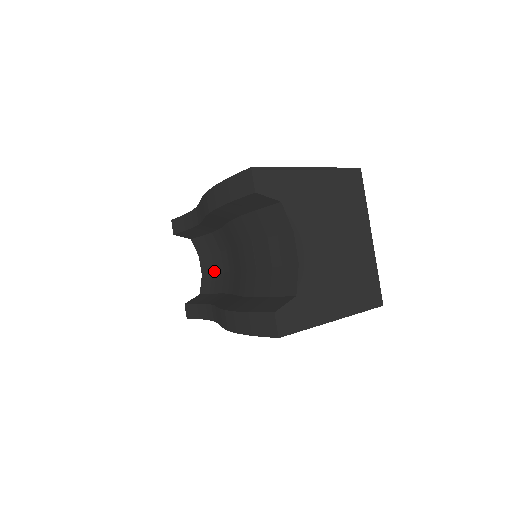
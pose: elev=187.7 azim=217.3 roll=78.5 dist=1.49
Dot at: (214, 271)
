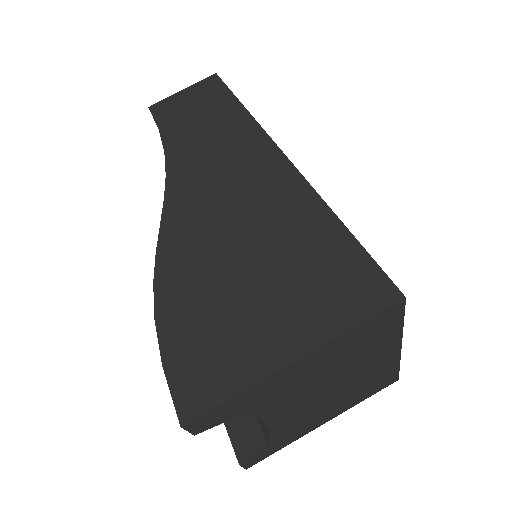
Dot at: occluded
